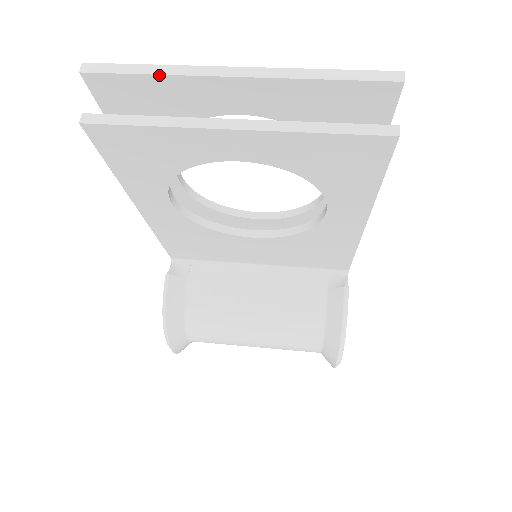
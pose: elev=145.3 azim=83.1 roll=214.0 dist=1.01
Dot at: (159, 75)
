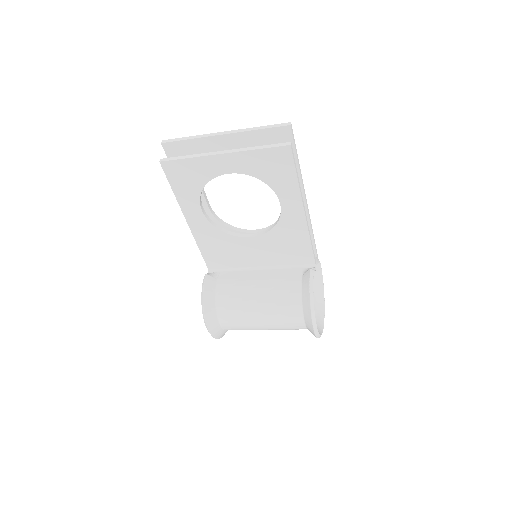
Dot at: (192, 139)
